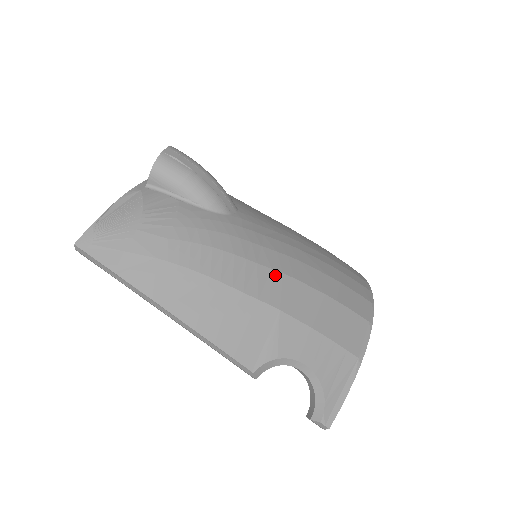
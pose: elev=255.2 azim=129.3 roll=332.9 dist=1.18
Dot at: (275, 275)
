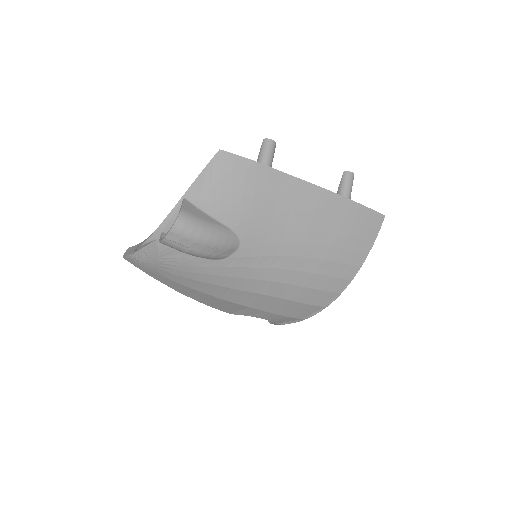
Dot at: (252, 295)
